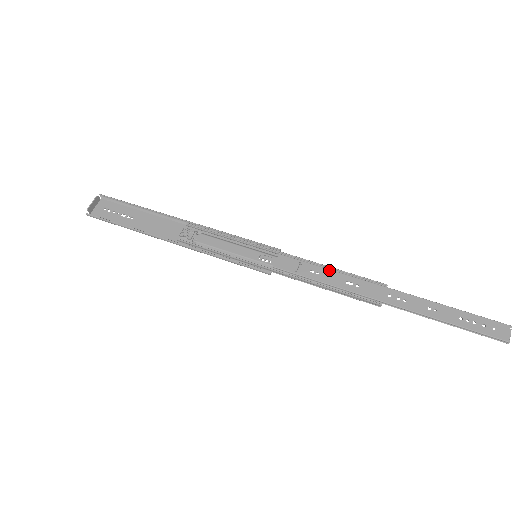
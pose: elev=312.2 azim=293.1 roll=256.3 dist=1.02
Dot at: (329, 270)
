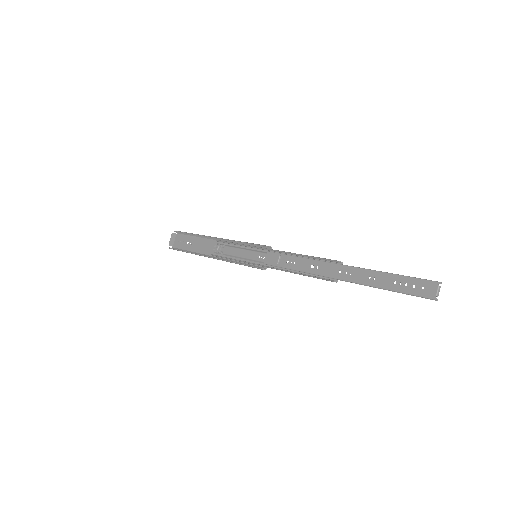
Dot at: (298, 258)
